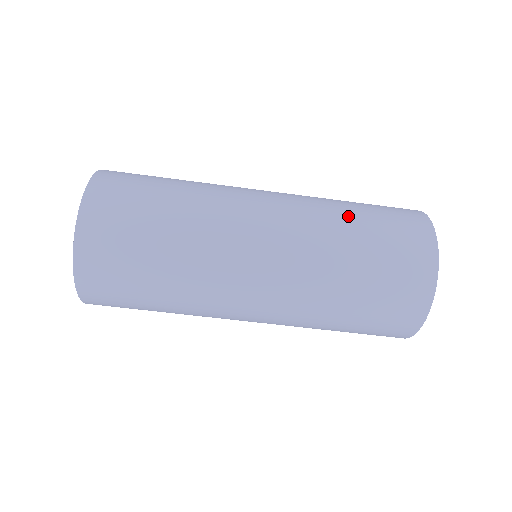
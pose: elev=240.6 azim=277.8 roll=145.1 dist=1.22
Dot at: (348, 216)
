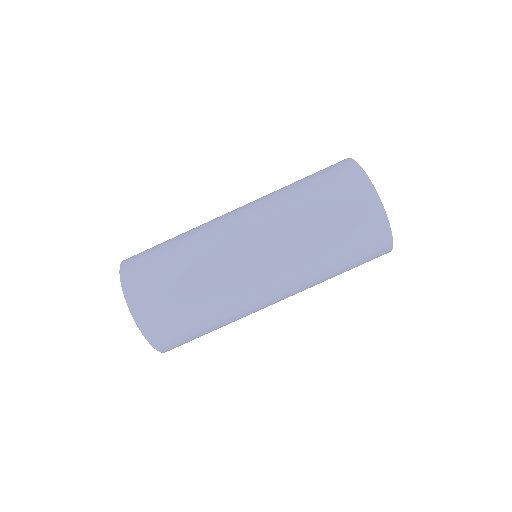
Dot at: occluded
